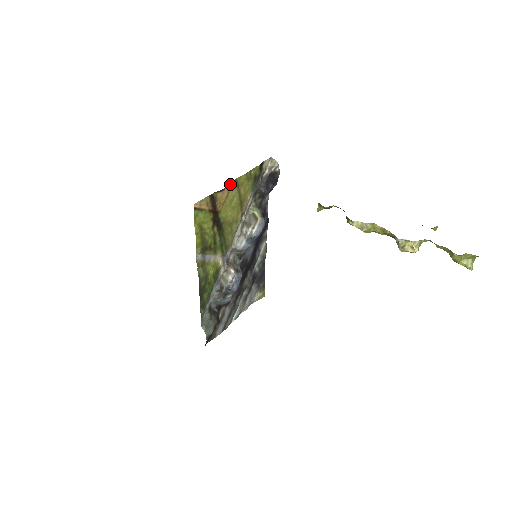
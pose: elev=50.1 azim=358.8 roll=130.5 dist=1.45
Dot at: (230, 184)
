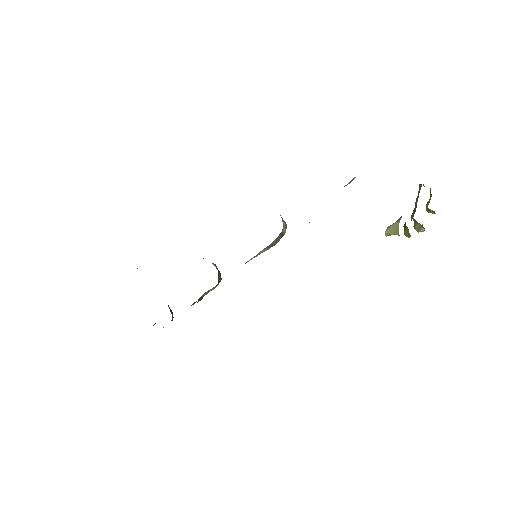
Dot at: occluded
